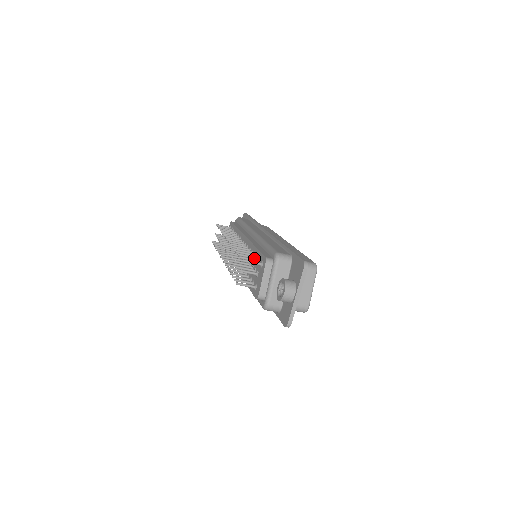
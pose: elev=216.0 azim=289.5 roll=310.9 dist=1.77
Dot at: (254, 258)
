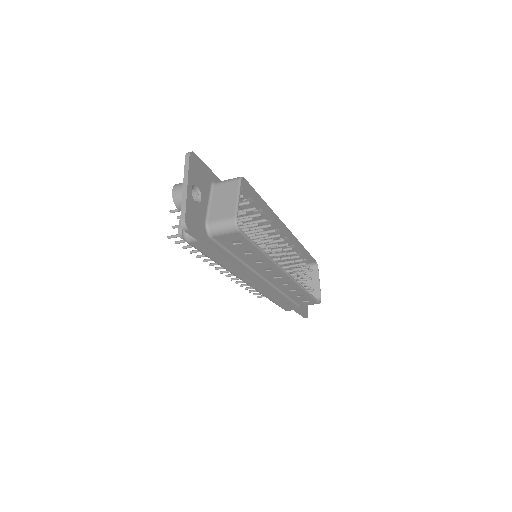
Dot at: occluded
